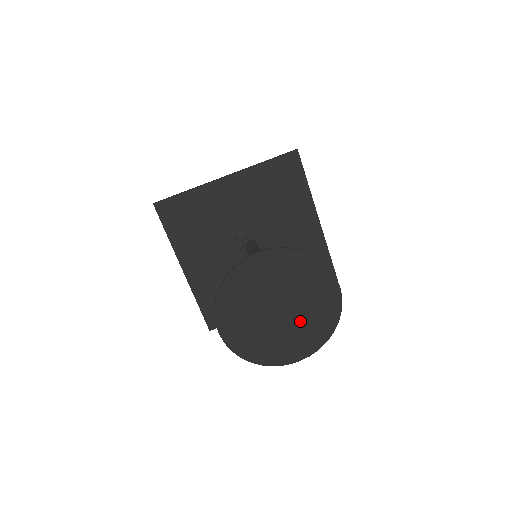
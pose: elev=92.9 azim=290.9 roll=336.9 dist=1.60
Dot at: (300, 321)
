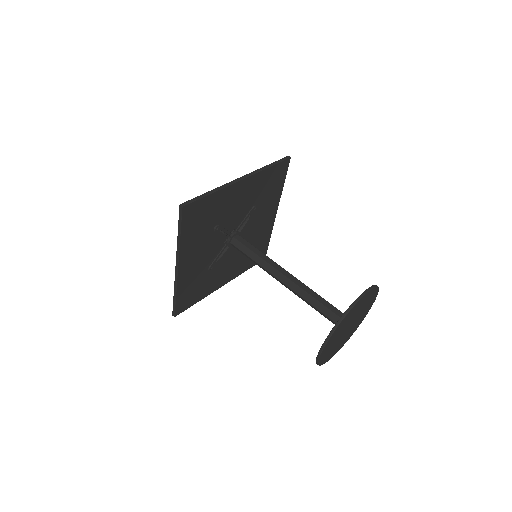
Dot at: (361, 312)
